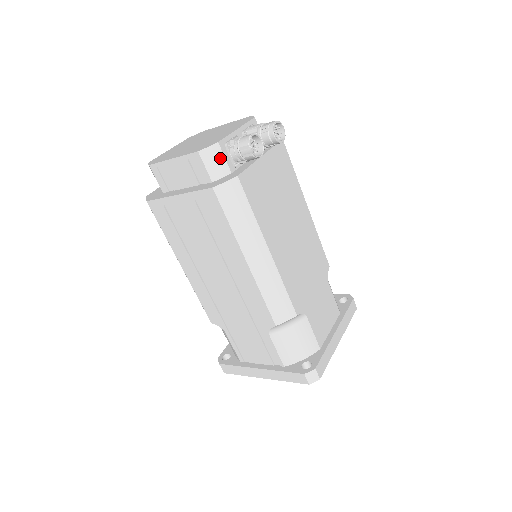
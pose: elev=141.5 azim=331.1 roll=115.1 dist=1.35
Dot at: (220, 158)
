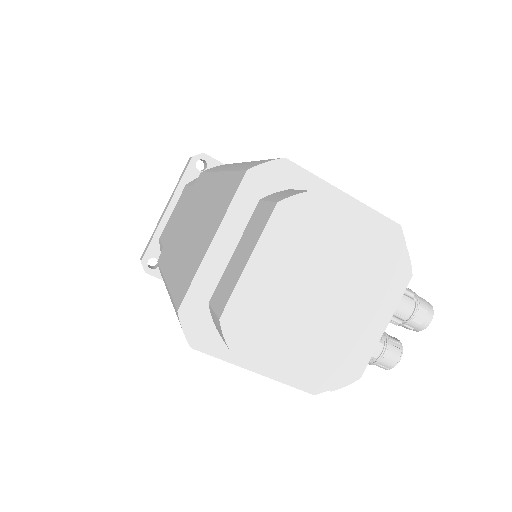
Dot at: occluded
